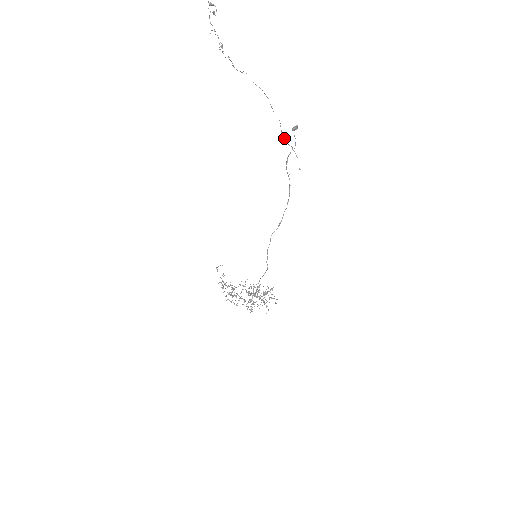
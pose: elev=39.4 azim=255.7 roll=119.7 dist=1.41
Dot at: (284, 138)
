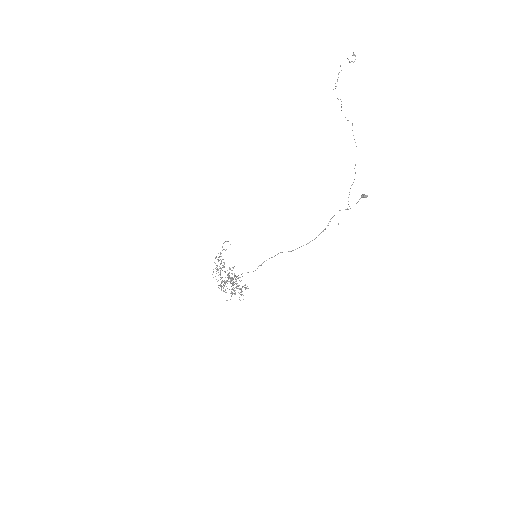
Dot at: occluded
